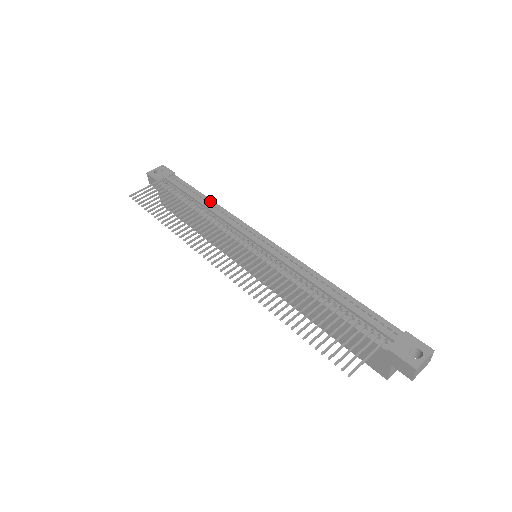
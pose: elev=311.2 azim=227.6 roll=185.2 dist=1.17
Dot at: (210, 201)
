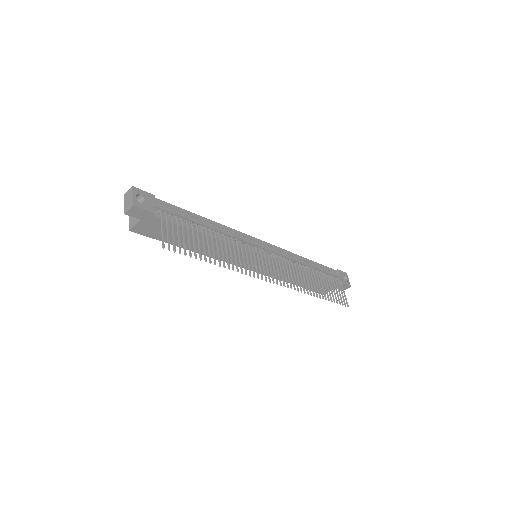
Dot at: (207, 220)
